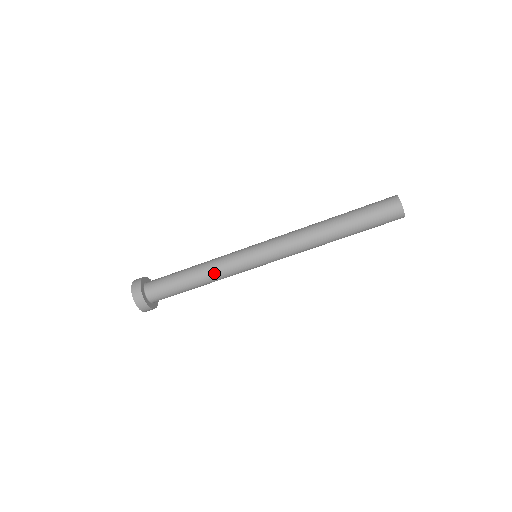
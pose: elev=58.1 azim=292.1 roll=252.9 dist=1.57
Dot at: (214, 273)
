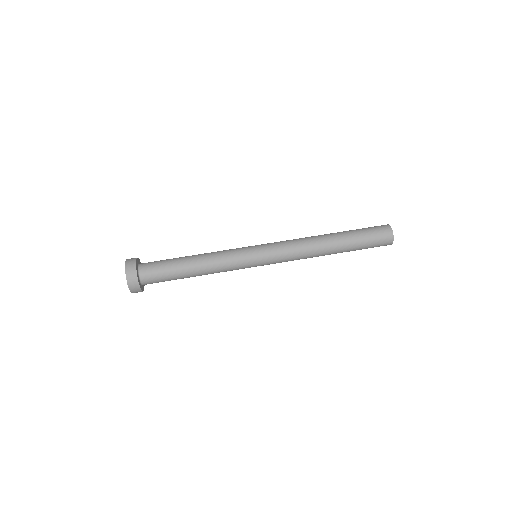
Dot at: (213, 253)
